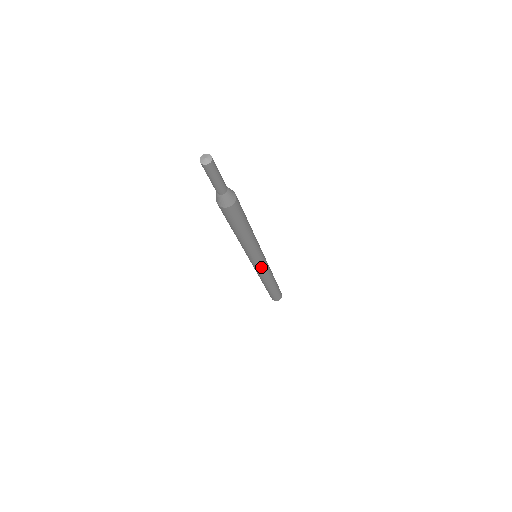
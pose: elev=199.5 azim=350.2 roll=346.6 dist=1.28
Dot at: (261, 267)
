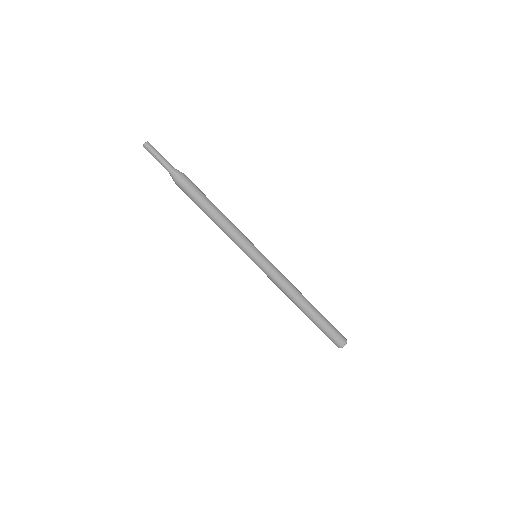
Dot at: (268, 264)
